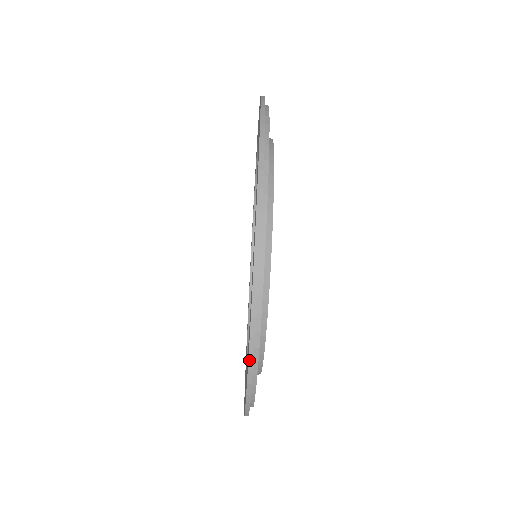
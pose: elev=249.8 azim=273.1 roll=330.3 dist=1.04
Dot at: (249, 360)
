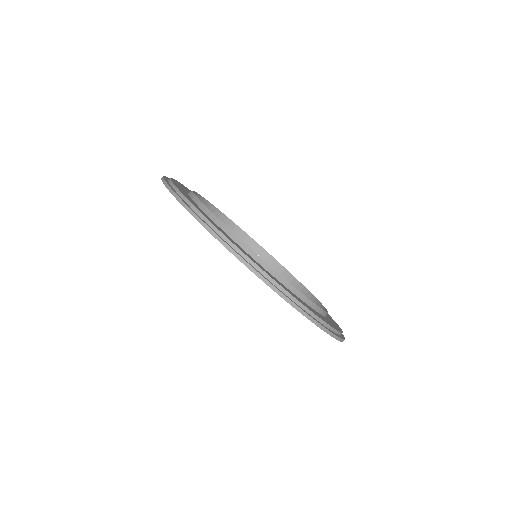
Dot at: (342, 341)
